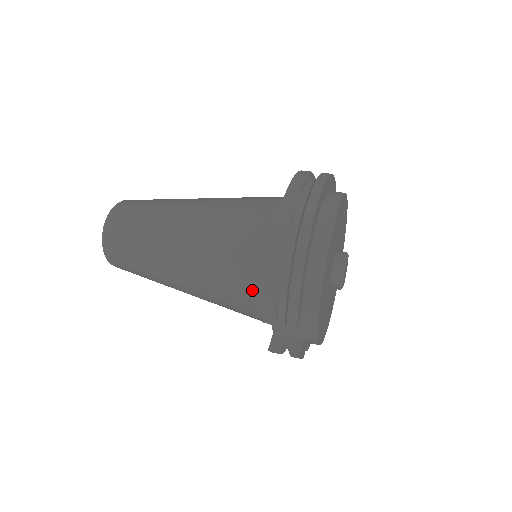
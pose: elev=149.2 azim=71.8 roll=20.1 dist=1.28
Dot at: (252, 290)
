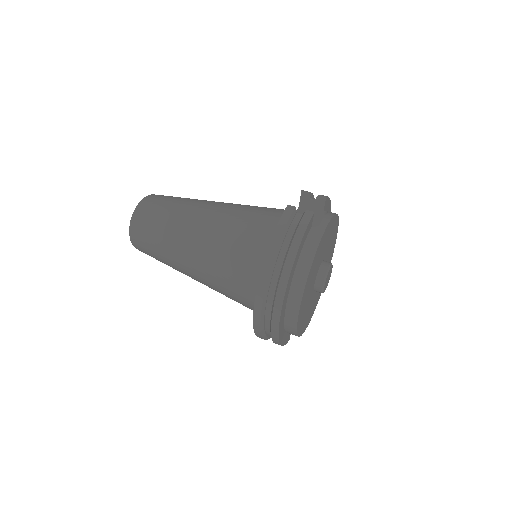
Dot at: occluded
